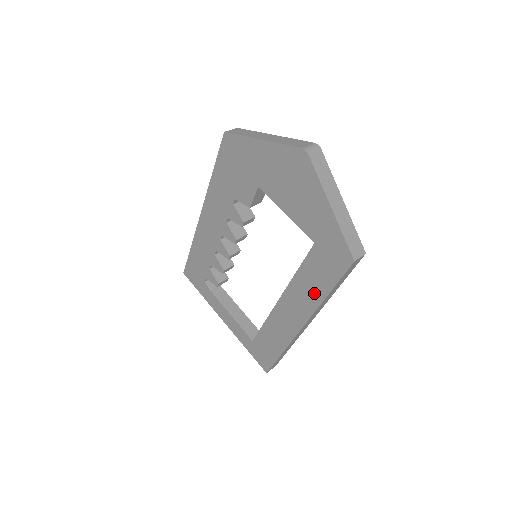
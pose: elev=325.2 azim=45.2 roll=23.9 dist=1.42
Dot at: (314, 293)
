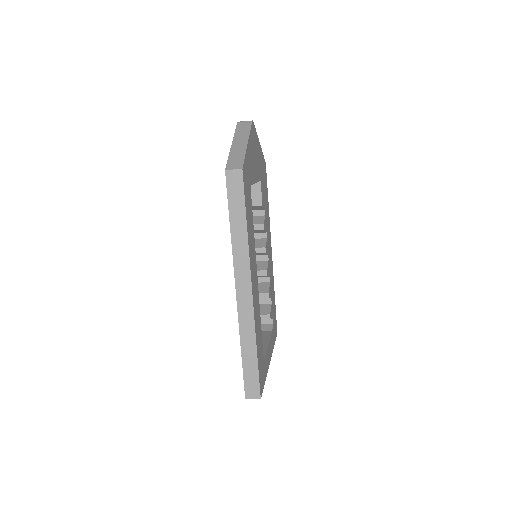
Dot at: occluded
